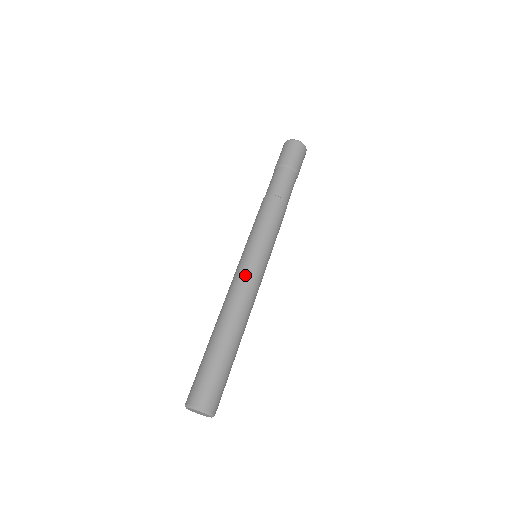
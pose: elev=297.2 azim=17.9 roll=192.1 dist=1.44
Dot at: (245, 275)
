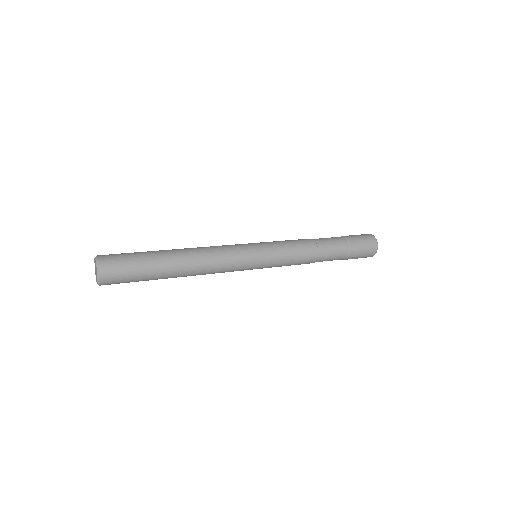
Dot at: (232, 248)
